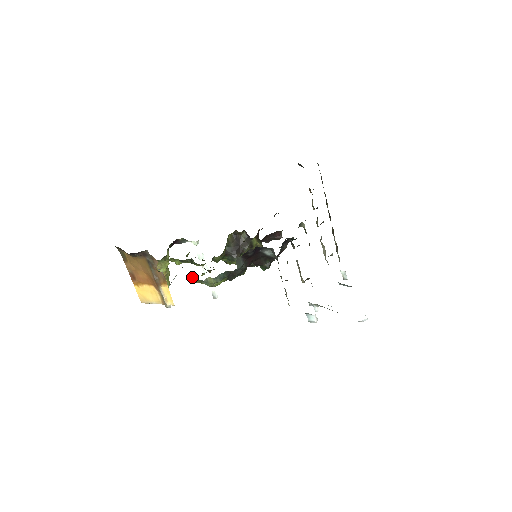
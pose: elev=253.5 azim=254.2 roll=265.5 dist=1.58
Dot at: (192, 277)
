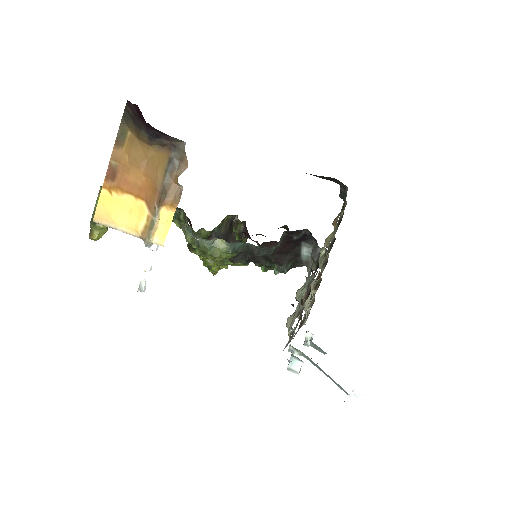
Dot at: (186, 229)
